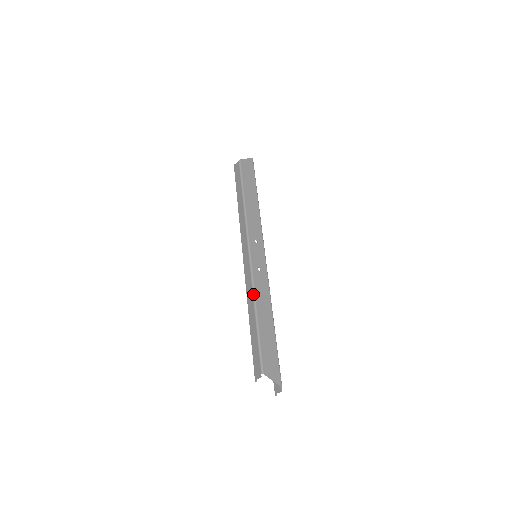
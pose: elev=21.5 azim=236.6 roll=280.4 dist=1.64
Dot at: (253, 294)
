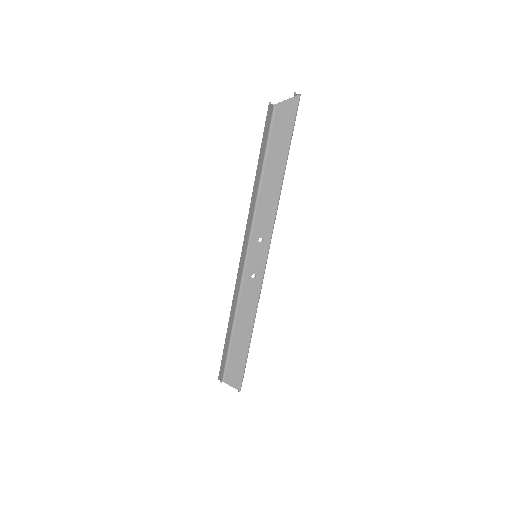
Dot at: (236, 306)
